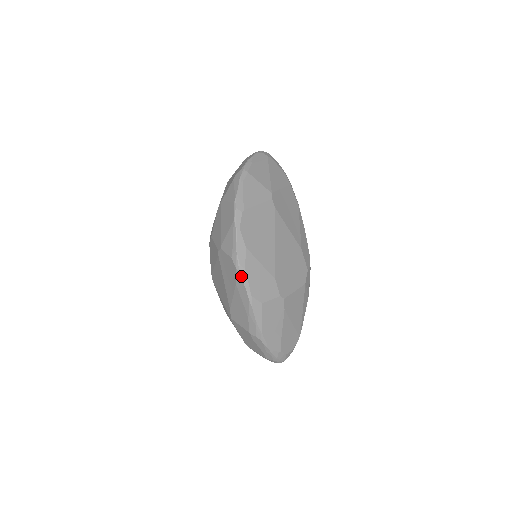
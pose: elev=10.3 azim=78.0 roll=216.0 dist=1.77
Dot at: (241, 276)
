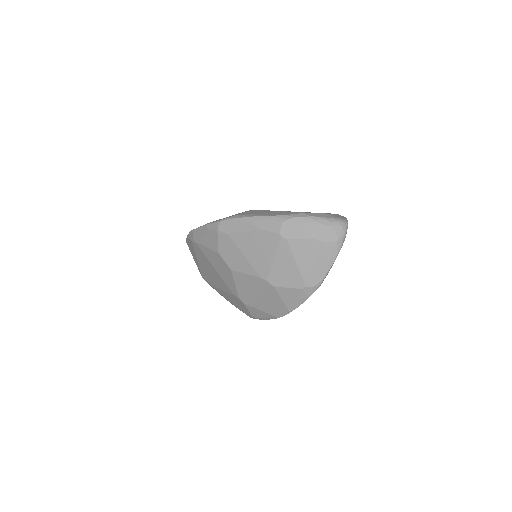
Dot at: occluded
